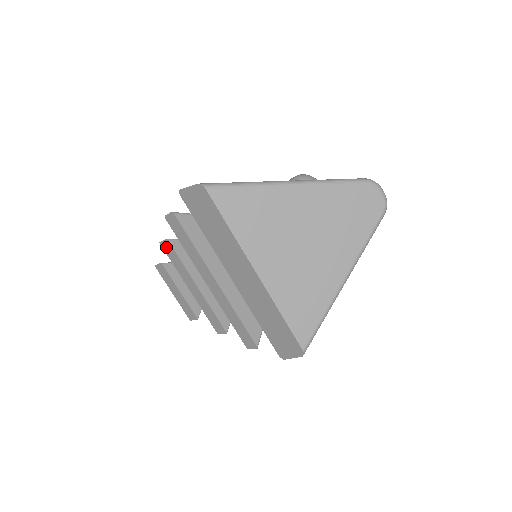
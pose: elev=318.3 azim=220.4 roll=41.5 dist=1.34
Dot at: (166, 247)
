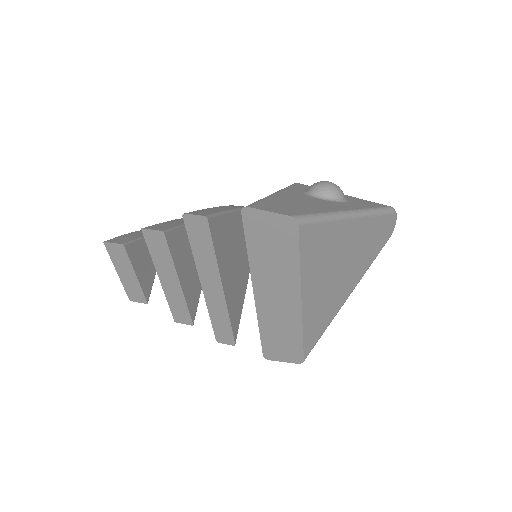
Dot at: (152, 237)
